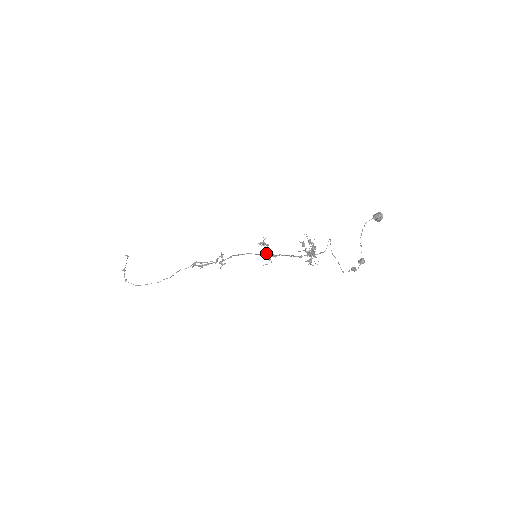
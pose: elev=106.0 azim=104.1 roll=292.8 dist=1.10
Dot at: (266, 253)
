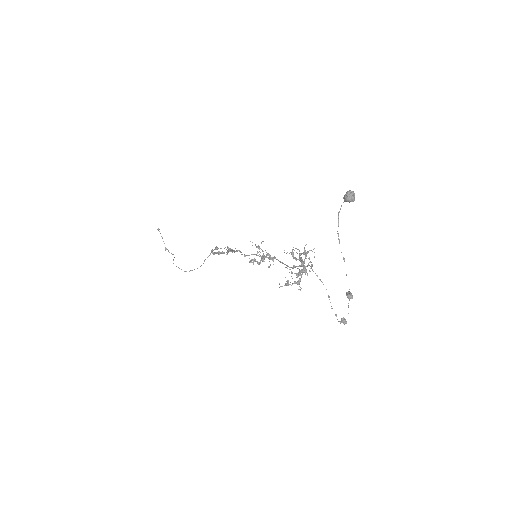
Dot at: occluded
